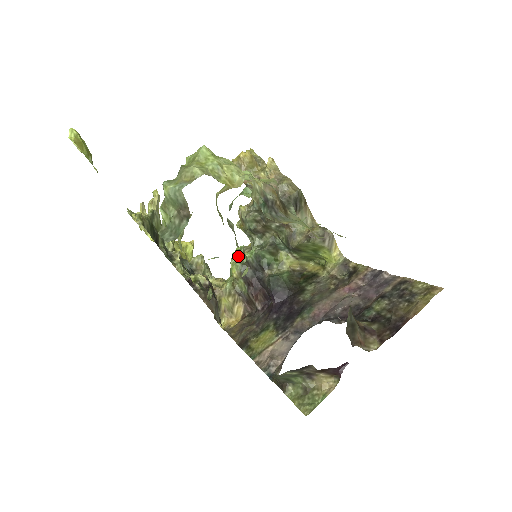
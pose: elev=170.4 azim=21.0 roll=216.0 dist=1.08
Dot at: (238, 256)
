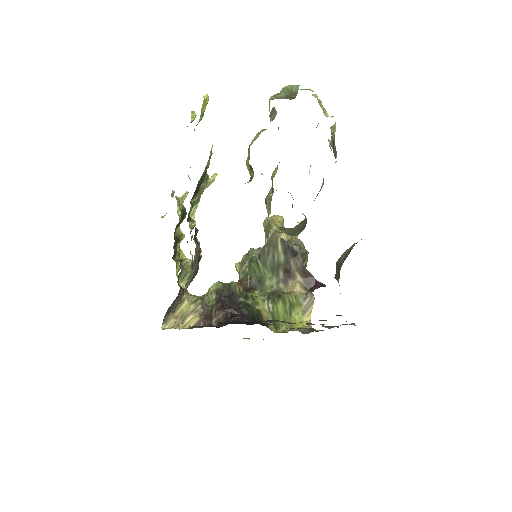
Dot at: occluded
